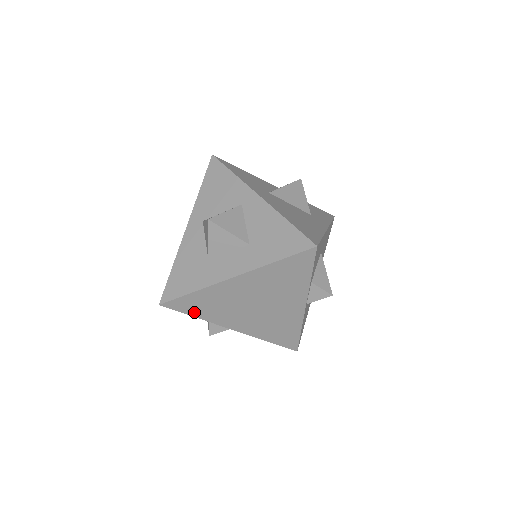
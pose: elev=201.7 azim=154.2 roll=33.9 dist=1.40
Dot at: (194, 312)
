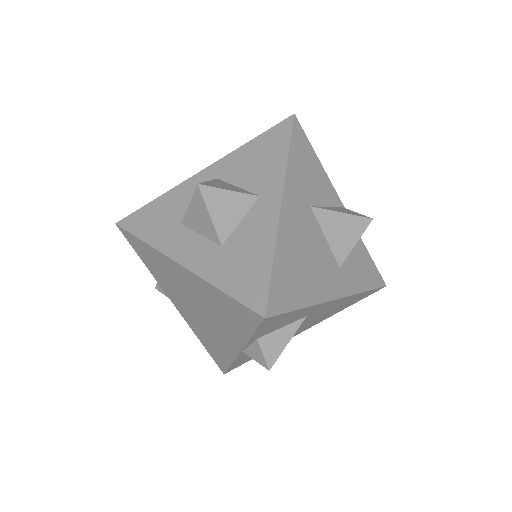
Dot at: (143, 258)
